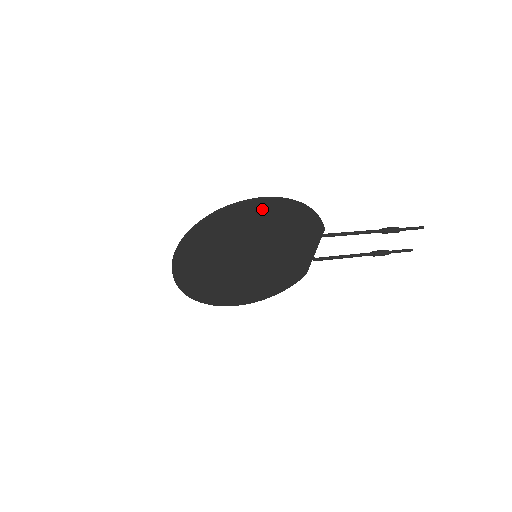
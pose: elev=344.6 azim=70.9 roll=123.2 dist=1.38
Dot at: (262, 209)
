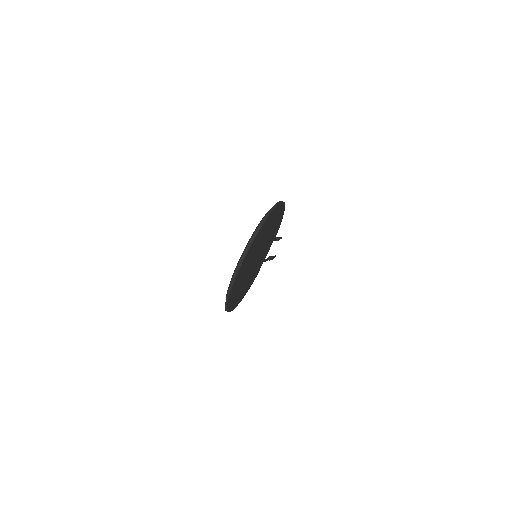
Dot at: (279, 210)
